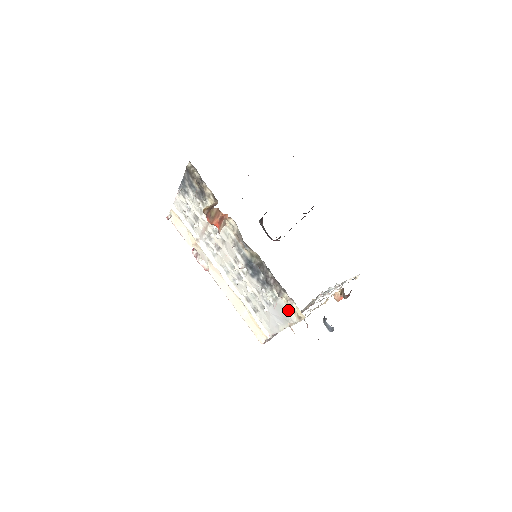
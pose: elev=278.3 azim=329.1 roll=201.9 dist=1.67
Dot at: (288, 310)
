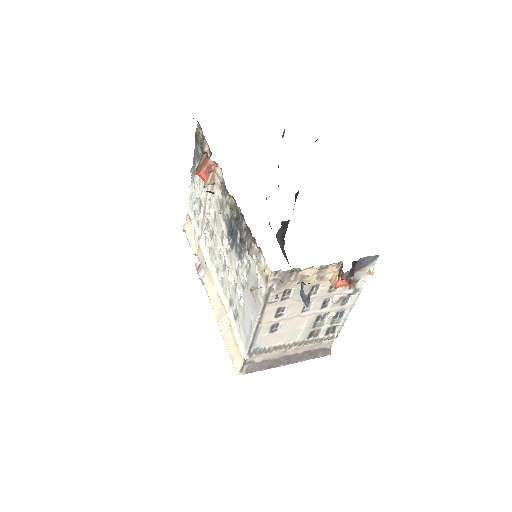
Dot at: (257, 275)
